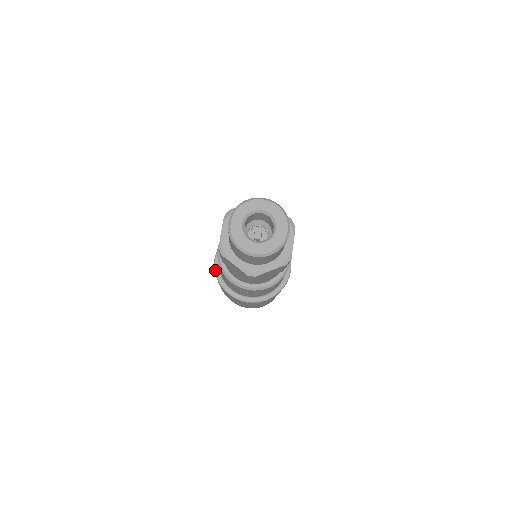
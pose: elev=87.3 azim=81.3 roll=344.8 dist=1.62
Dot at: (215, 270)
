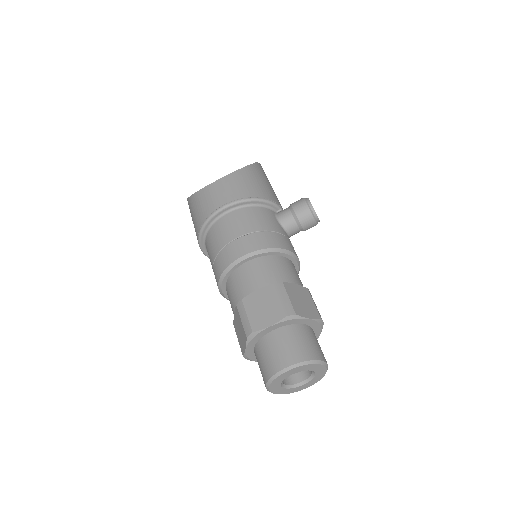
Dot at: (212, 216)
